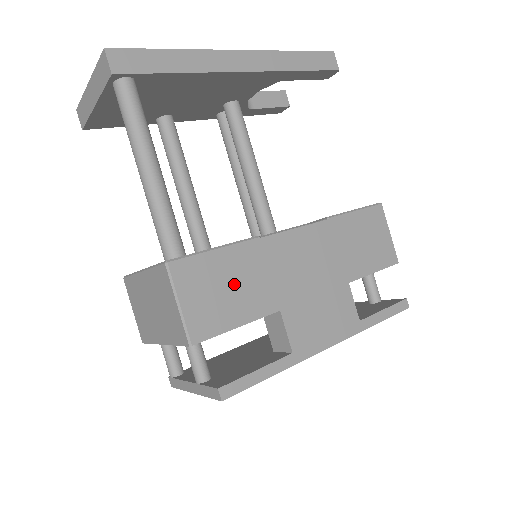
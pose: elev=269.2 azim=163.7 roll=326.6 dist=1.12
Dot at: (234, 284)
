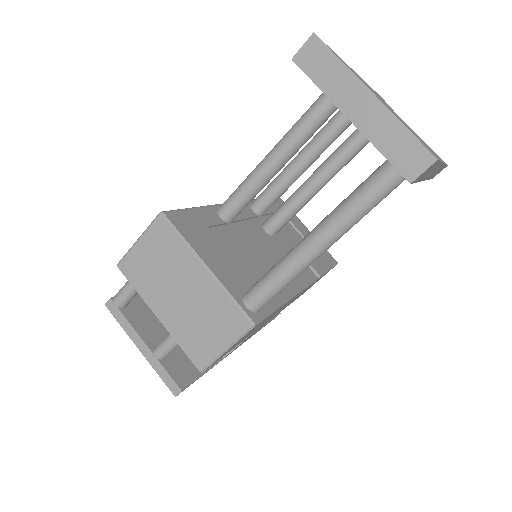
Dot at: occluded
